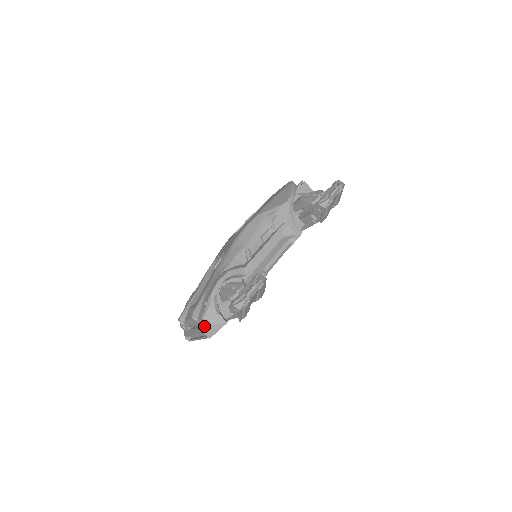
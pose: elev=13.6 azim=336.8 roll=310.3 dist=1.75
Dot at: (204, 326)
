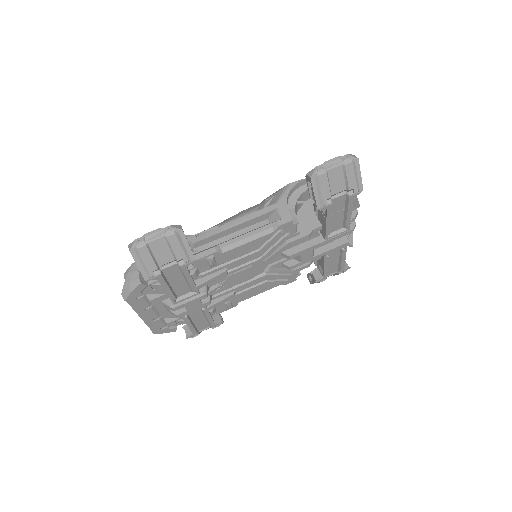
Dot at: occluded
